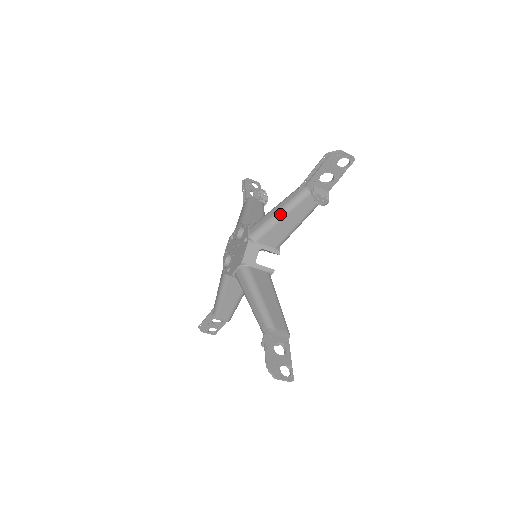
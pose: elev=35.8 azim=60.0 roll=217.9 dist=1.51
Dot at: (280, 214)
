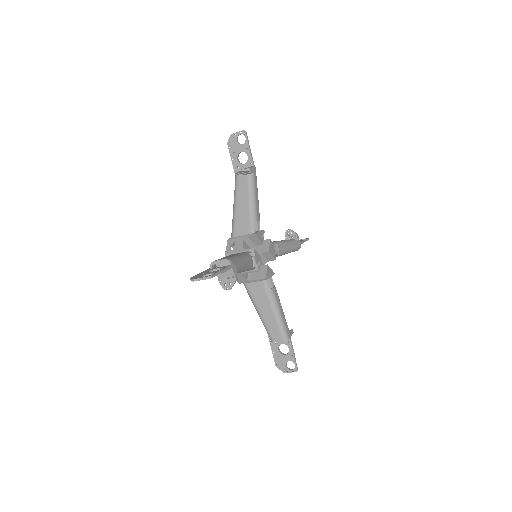
Dot at: occluded
